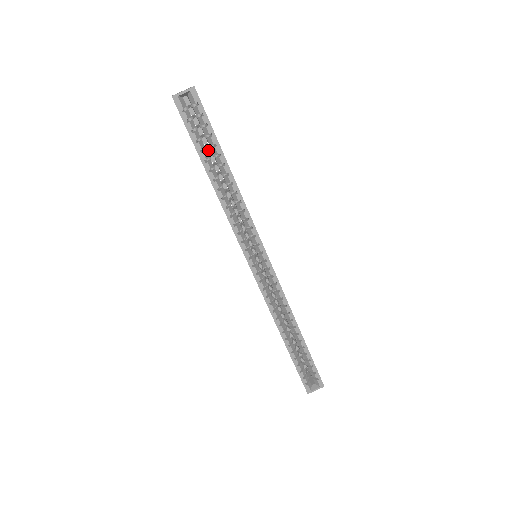
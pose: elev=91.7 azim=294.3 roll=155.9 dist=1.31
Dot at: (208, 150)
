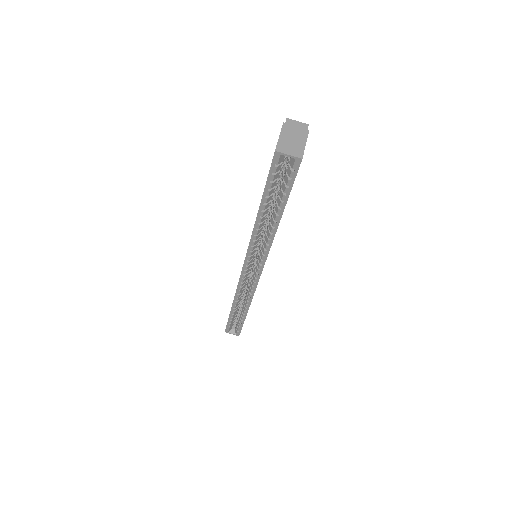
Dot at: (280, 177)
